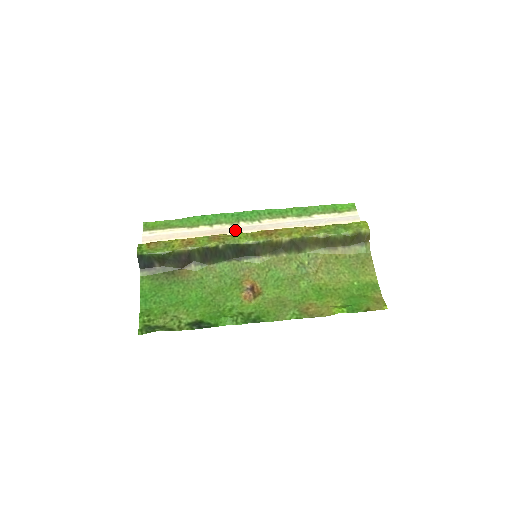
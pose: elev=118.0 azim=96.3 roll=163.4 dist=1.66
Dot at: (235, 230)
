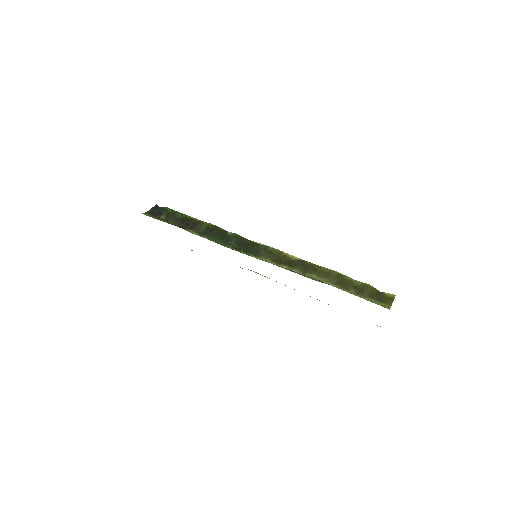
Dot at: occluded
